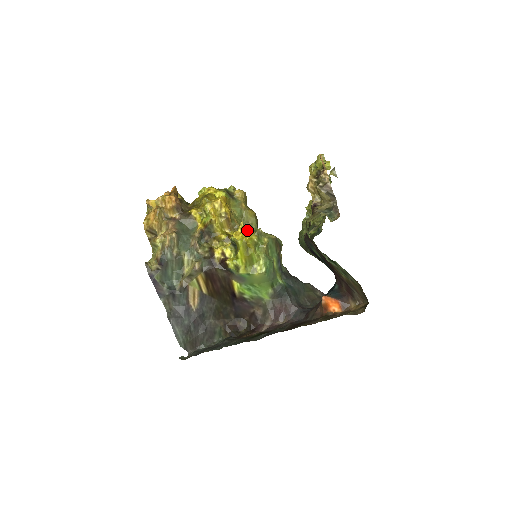
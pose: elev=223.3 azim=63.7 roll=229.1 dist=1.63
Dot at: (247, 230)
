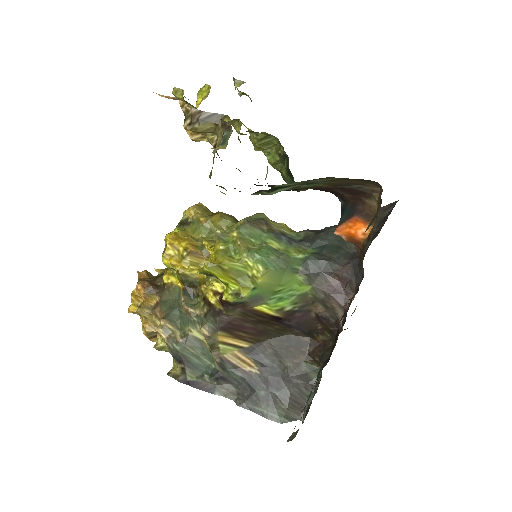
Dot at: occluded
